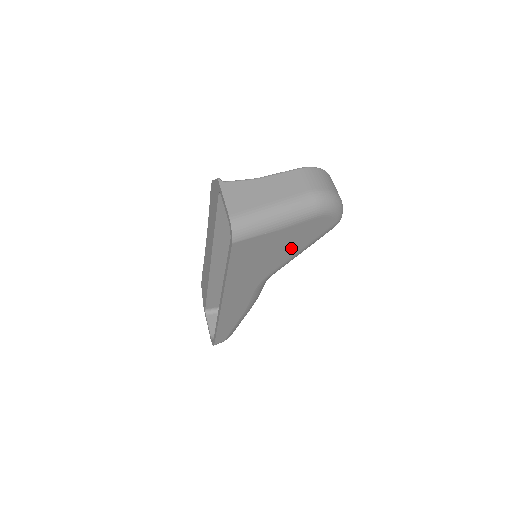
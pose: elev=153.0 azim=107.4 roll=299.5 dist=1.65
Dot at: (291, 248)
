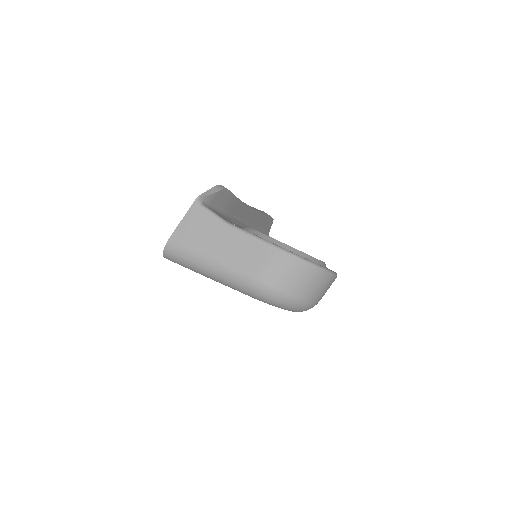
Dot at: occluded
